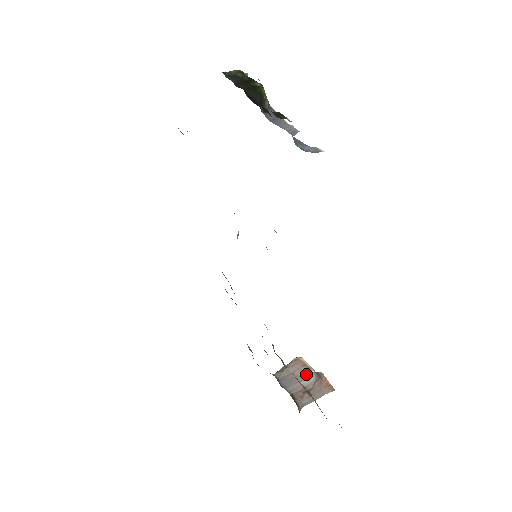
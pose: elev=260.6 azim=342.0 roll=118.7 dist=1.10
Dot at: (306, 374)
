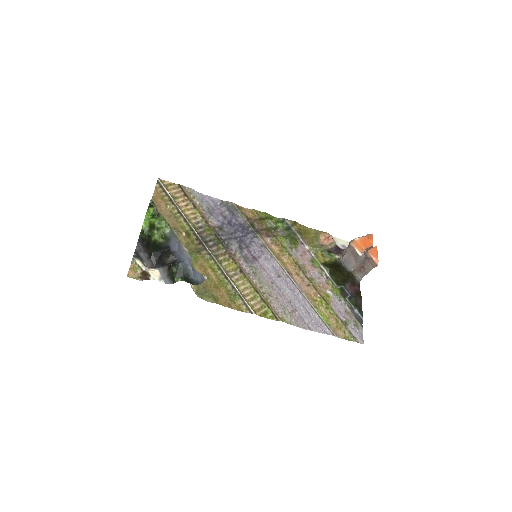
Dot at: (357, 257)
